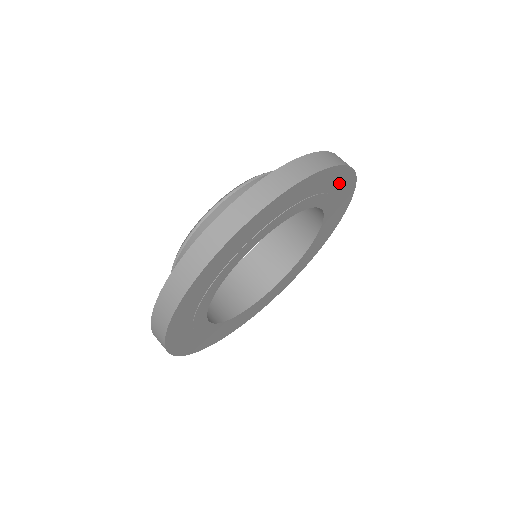
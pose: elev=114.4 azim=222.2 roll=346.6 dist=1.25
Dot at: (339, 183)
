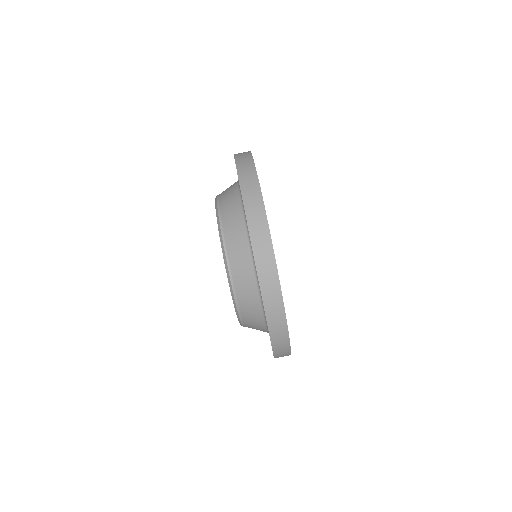
Dot at: occluded
